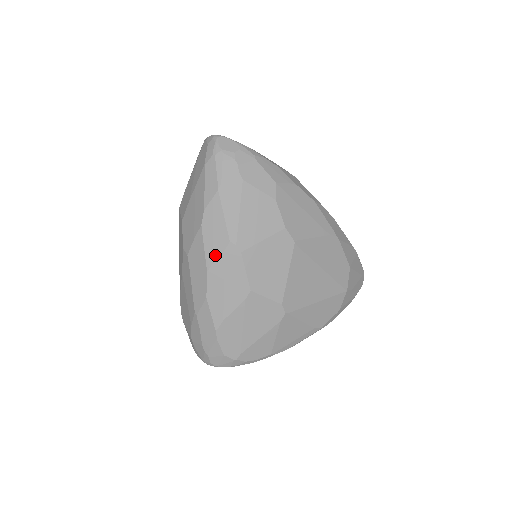
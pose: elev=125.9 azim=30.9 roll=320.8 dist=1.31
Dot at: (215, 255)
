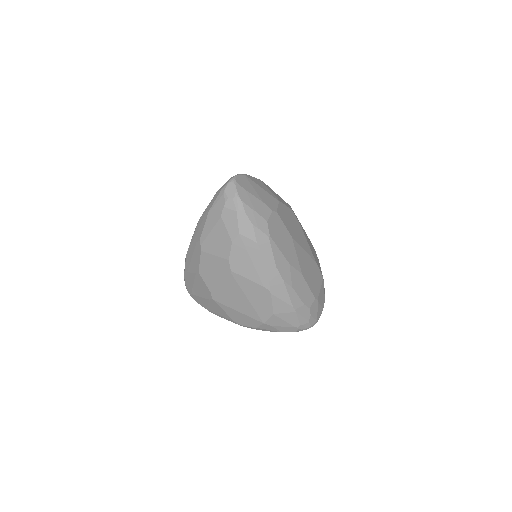
Dot at: (194, 240)
